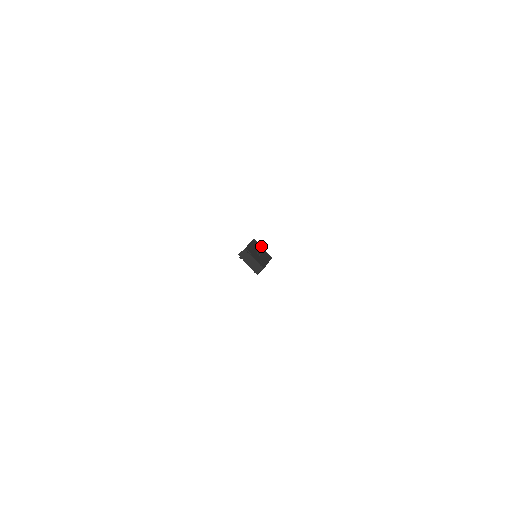
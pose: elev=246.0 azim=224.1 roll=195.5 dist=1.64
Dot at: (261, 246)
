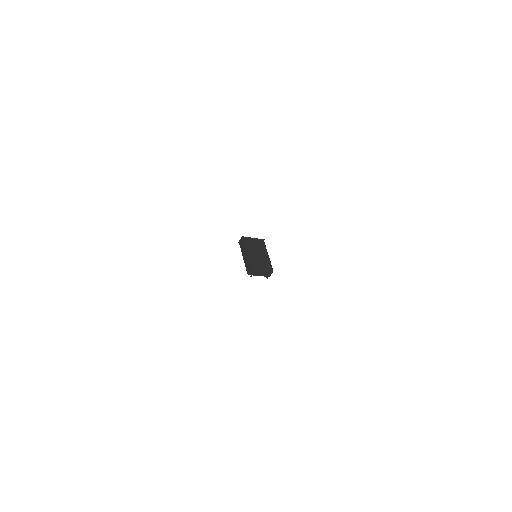
Dot at: (251, 238)
